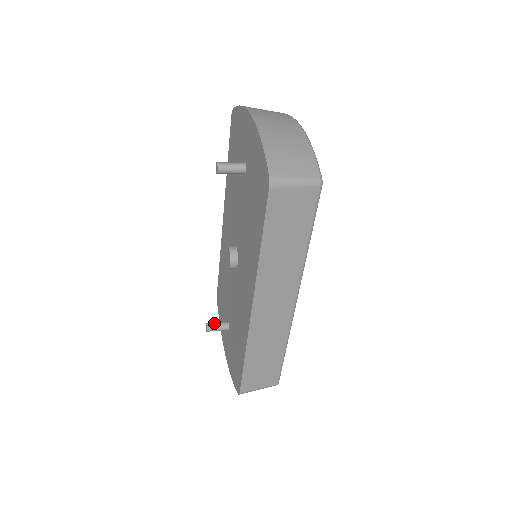
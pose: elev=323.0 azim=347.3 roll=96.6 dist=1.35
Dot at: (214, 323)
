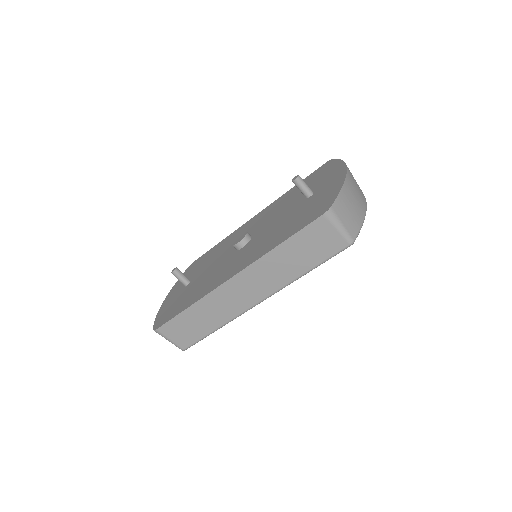
Dot at: occluded
